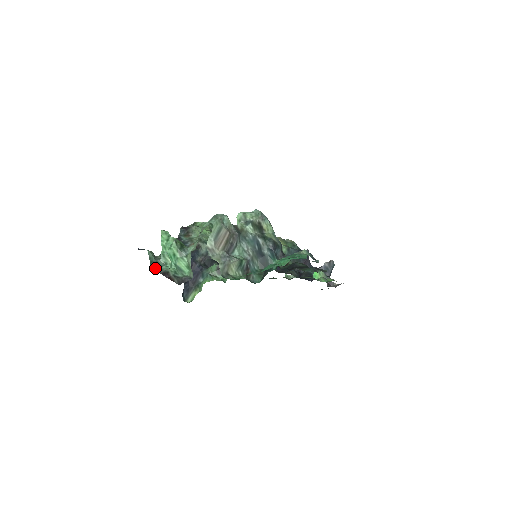
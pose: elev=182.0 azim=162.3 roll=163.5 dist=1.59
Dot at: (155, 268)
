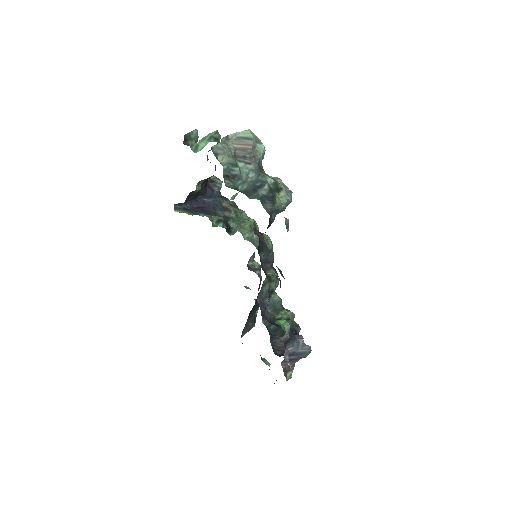
Dot at: (186, 136)
